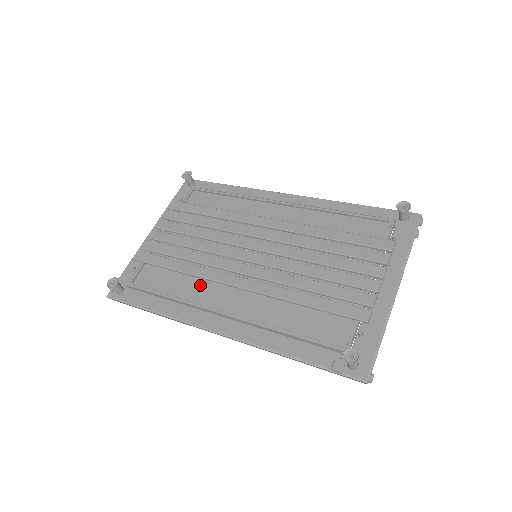
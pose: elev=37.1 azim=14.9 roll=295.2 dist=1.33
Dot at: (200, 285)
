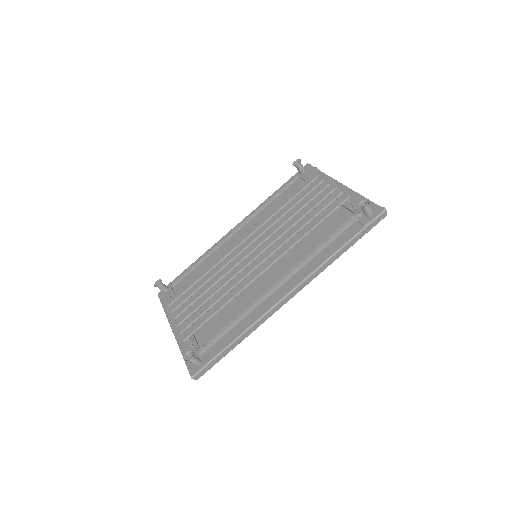
Dot at: (245, 297)
